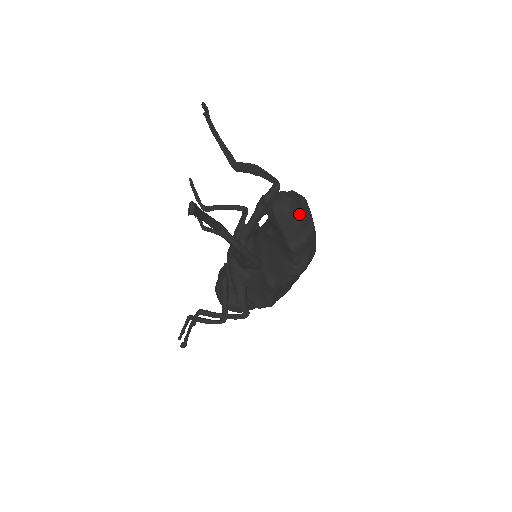
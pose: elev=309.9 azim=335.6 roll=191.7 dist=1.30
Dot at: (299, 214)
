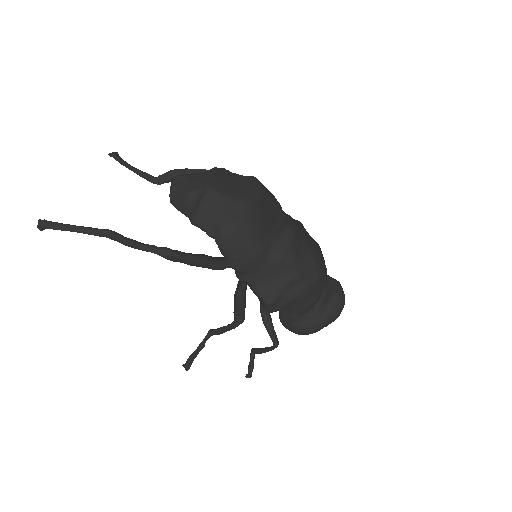
Dot at: (186, 185)
